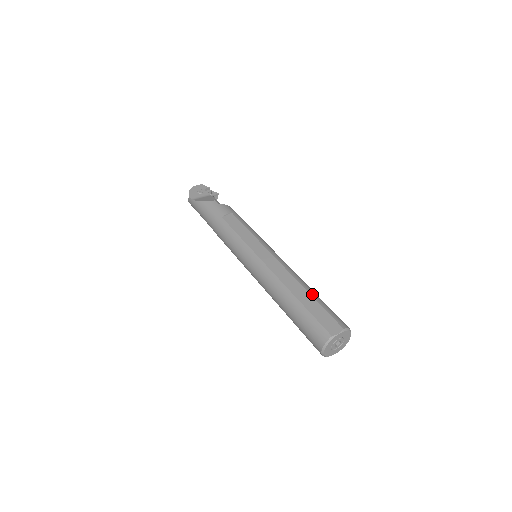
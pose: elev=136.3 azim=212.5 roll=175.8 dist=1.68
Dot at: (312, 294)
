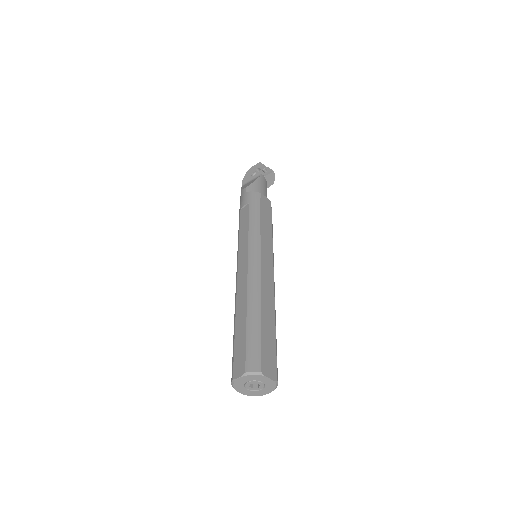
Dot at: (249, 318)
